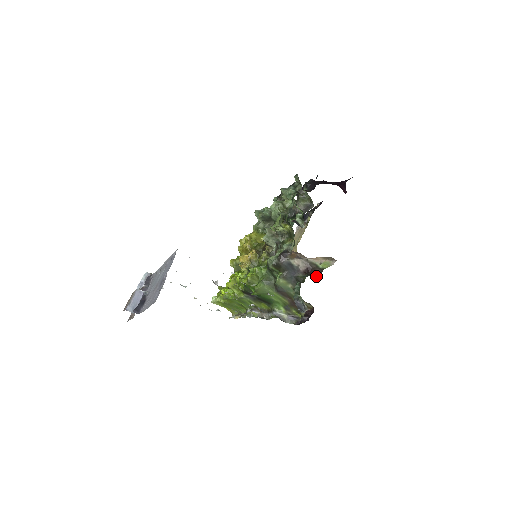
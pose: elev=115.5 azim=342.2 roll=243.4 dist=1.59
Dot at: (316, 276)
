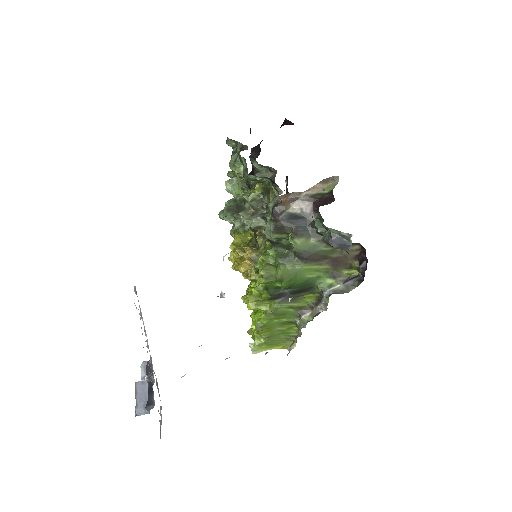
Dot at: (329, 202)
